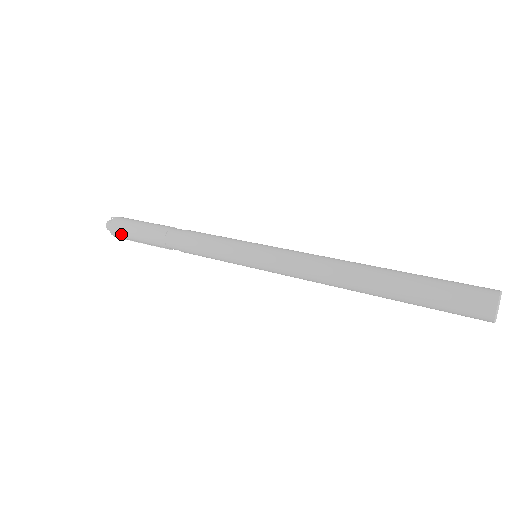
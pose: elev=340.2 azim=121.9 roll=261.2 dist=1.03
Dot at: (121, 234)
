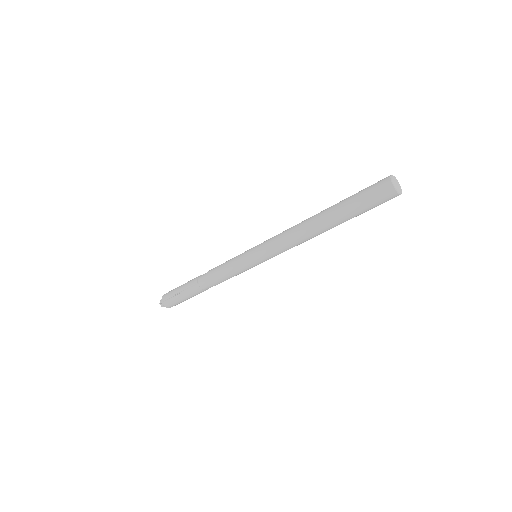
Dot at: (171, 291)
